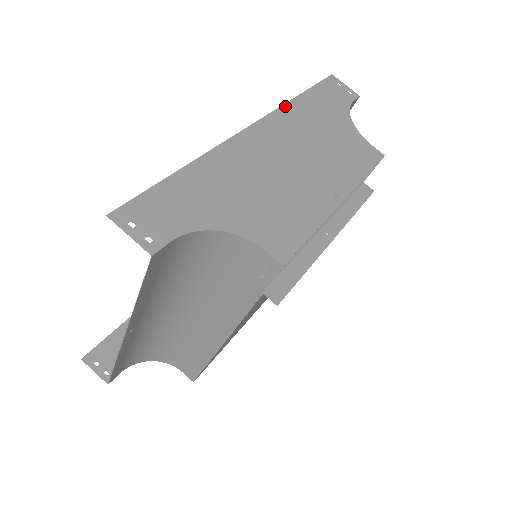
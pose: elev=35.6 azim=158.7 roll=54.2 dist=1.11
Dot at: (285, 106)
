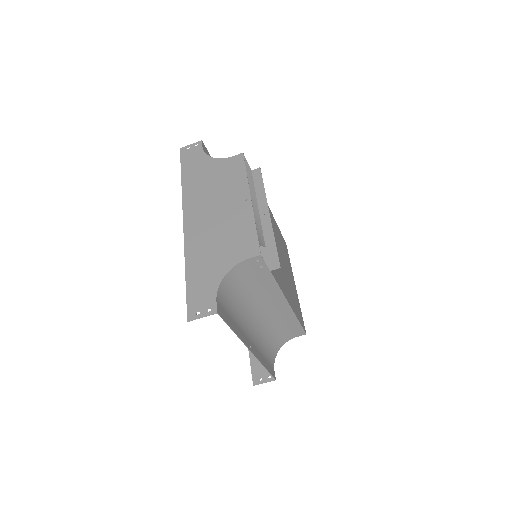
Dot at: (183, 193)
